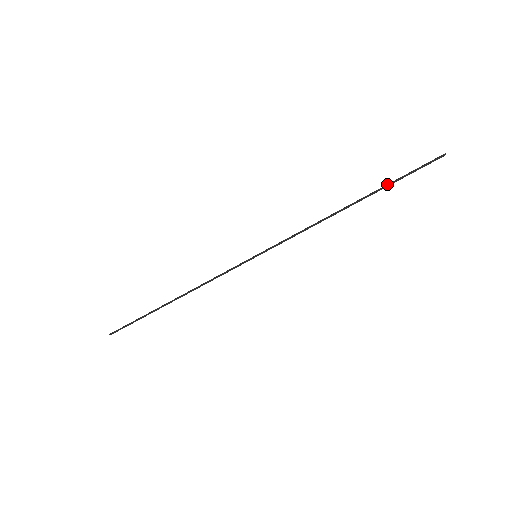
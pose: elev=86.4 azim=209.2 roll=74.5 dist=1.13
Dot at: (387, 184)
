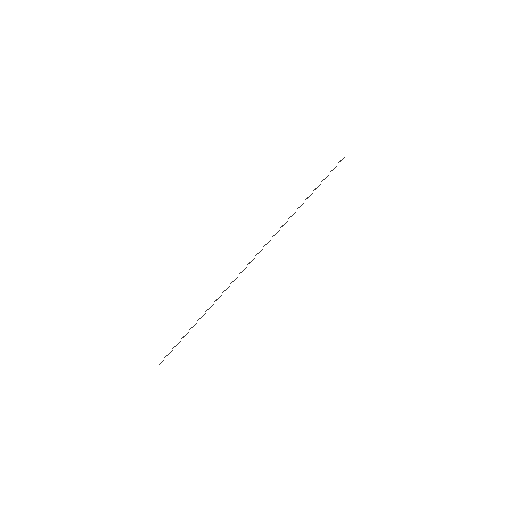
Dot at: (321, 181)
